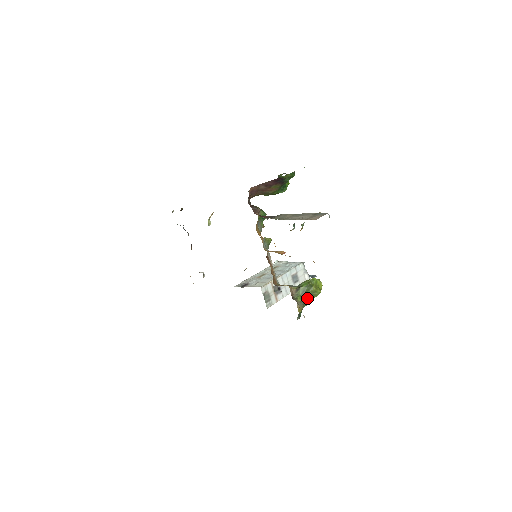
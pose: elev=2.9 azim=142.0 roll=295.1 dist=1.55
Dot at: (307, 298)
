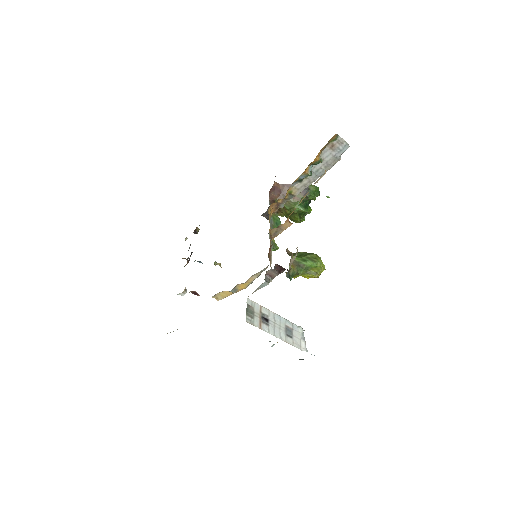
Dot at: (304, 262)
